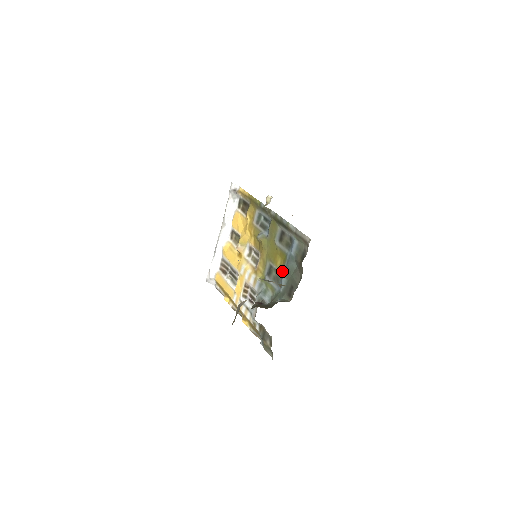
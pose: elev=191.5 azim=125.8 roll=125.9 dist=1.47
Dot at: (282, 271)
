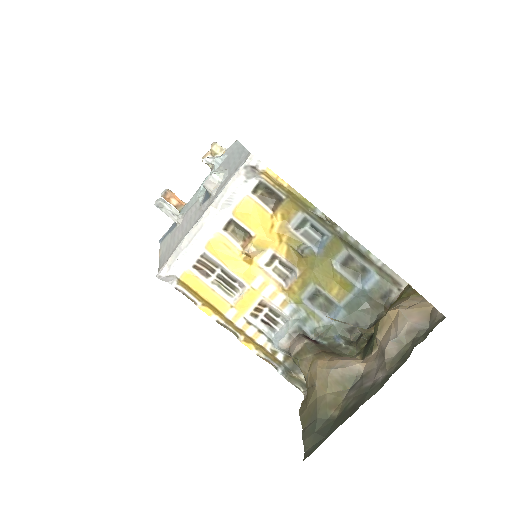
Dot at: (342, 303)
